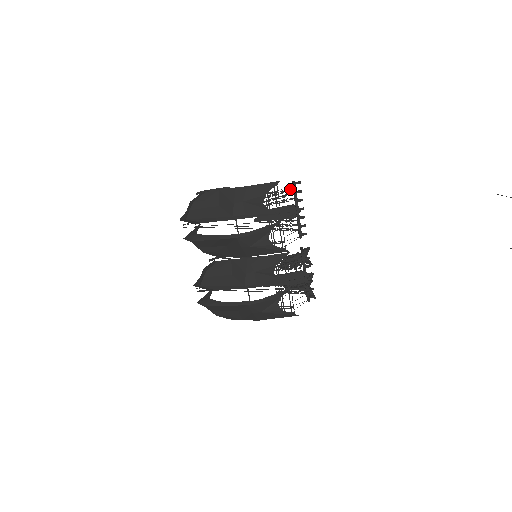
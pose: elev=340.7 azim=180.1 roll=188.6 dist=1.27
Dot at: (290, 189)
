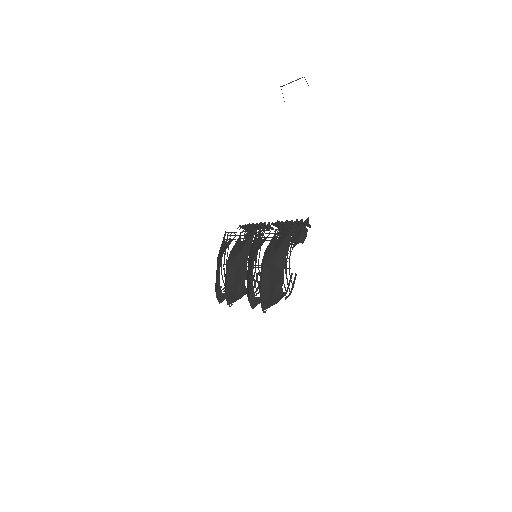
Dot at: occluded
